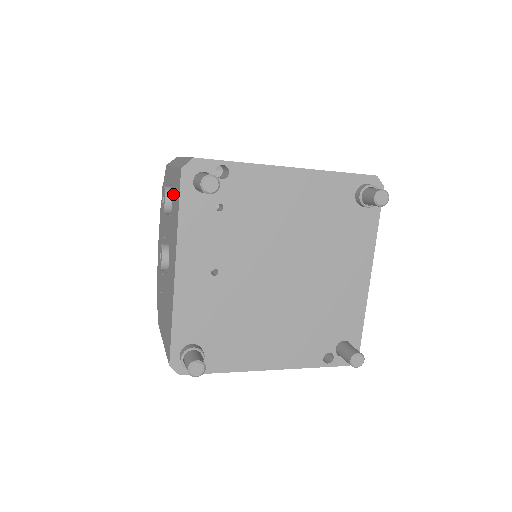
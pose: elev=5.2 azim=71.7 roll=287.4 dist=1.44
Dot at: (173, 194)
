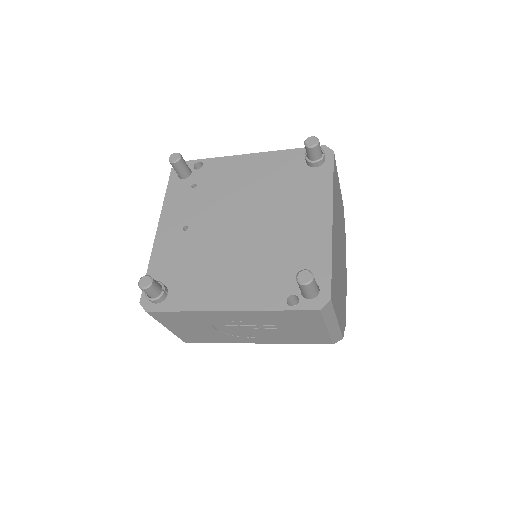
Dot at: occluded
